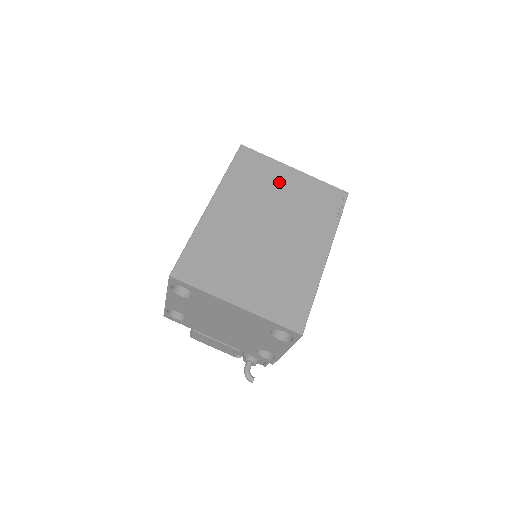
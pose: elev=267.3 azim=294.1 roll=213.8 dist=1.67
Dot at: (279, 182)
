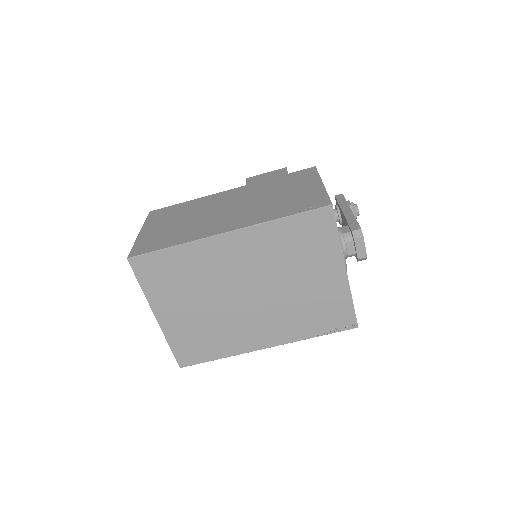
Dot at: (314, 269)
